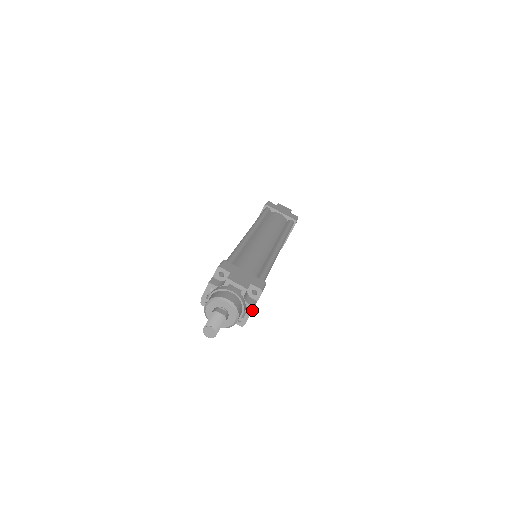
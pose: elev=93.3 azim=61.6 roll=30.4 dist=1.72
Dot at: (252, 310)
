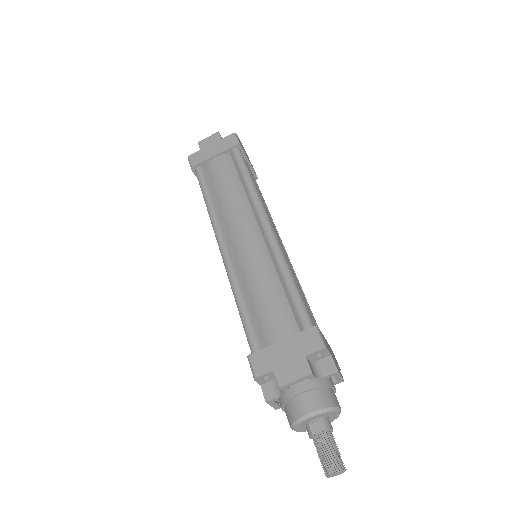
Dot at: (338, 374)
